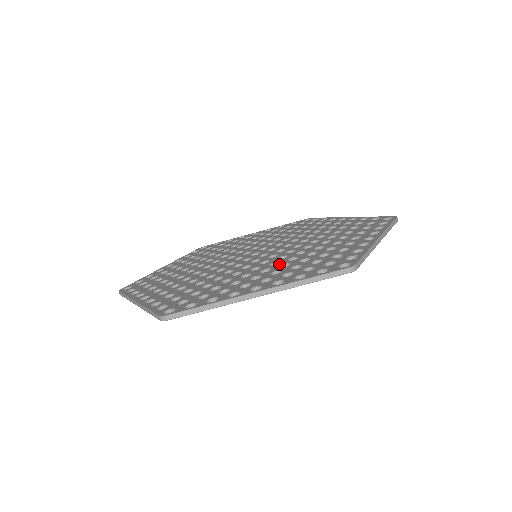
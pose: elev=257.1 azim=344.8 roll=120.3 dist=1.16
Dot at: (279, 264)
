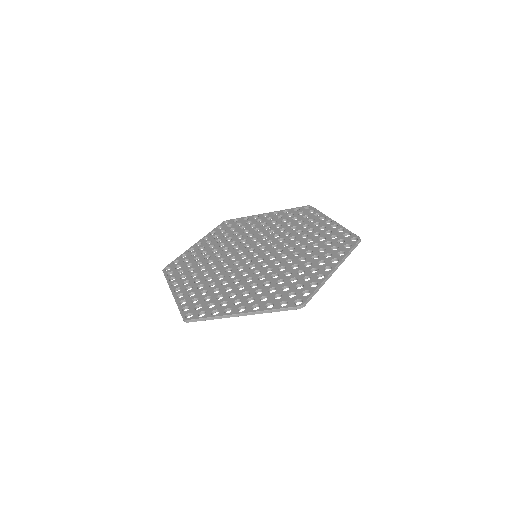
Dot at: (264, 280)
